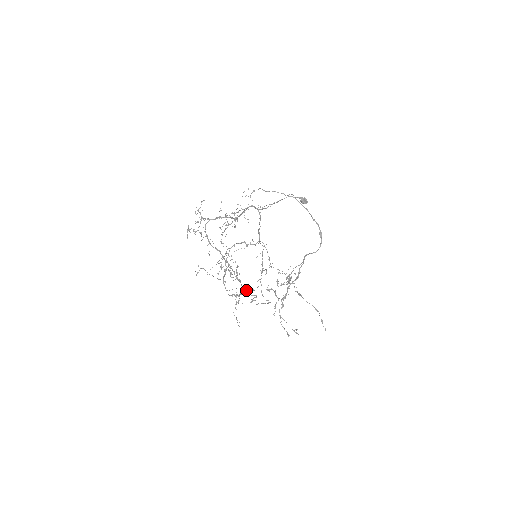
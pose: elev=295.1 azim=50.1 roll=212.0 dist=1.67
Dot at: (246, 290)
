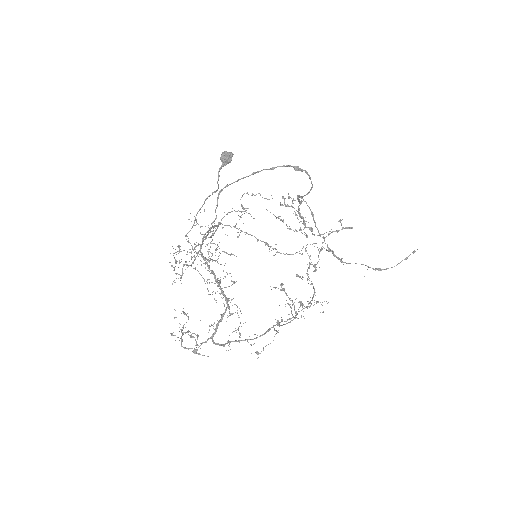
Dot at: occluded
